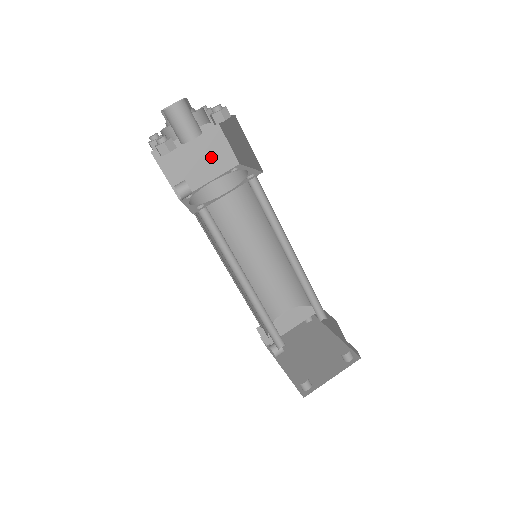
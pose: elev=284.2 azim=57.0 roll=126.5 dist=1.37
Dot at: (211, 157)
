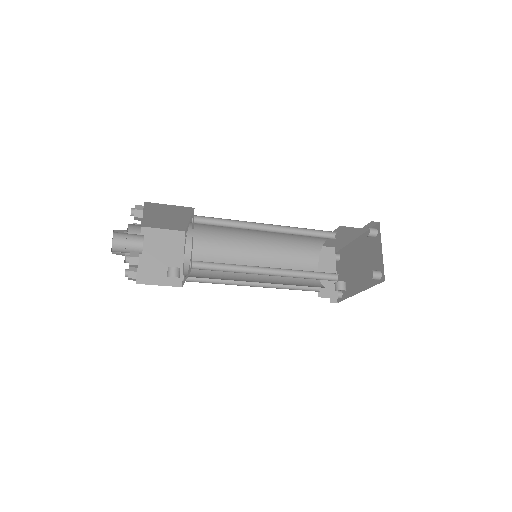
Dot at: (167, 247)
